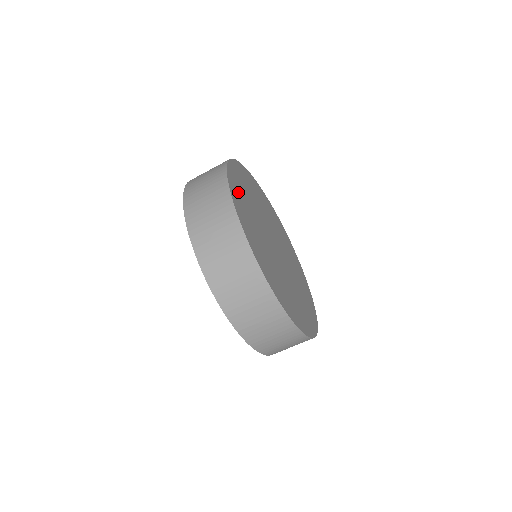
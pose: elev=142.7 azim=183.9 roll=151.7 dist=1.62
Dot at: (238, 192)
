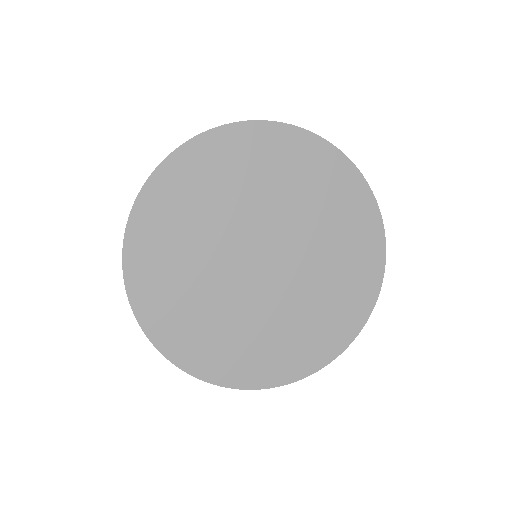
Dot at: (160, 219)
